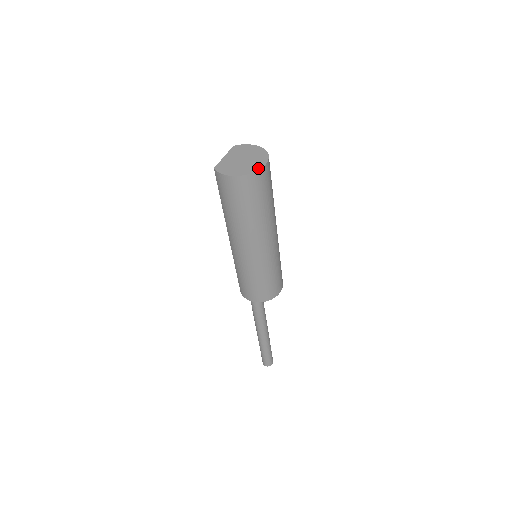
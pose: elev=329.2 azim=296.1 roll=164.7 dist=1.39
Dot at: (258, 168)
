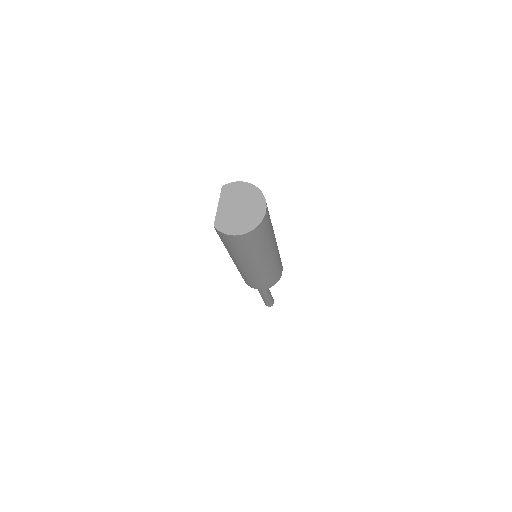
Dot at: (260, 219)
